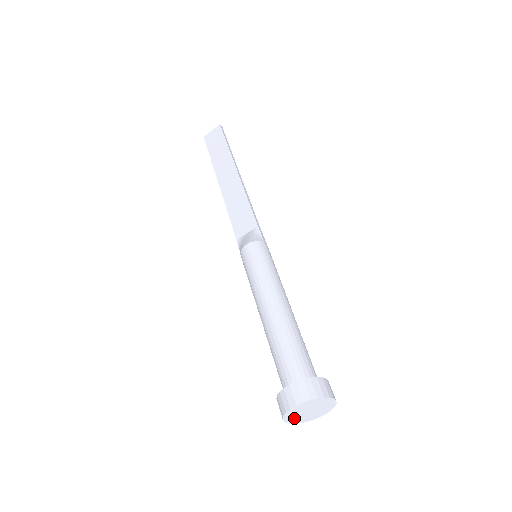
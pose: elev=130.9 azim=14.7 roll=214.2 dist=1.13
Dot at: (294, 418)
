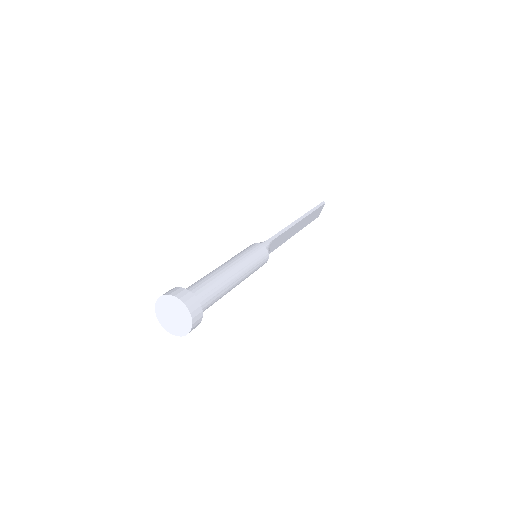
Dot at: (169, 325)
